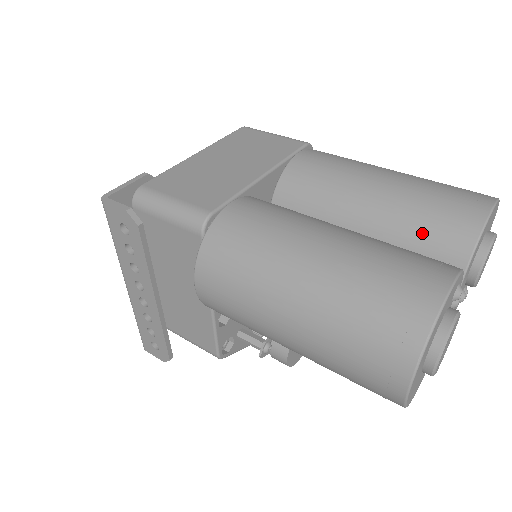
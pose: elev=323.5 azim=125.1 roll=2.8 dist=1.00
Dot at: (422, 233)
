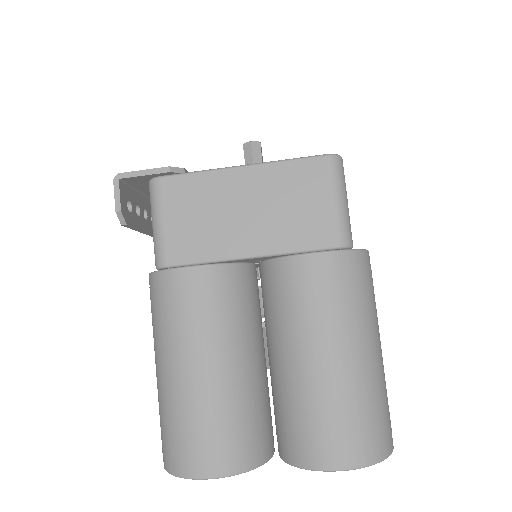
Dot at: (286, 418)
